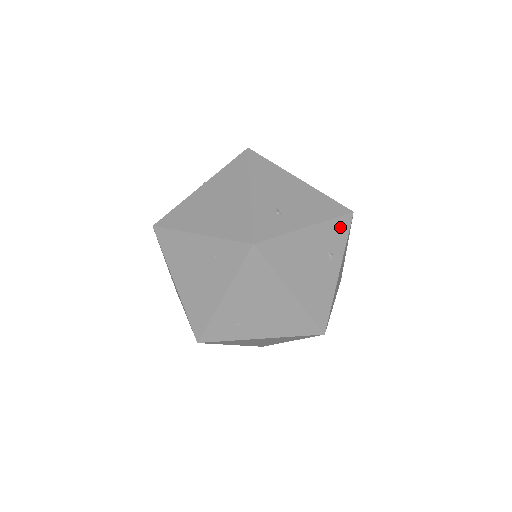
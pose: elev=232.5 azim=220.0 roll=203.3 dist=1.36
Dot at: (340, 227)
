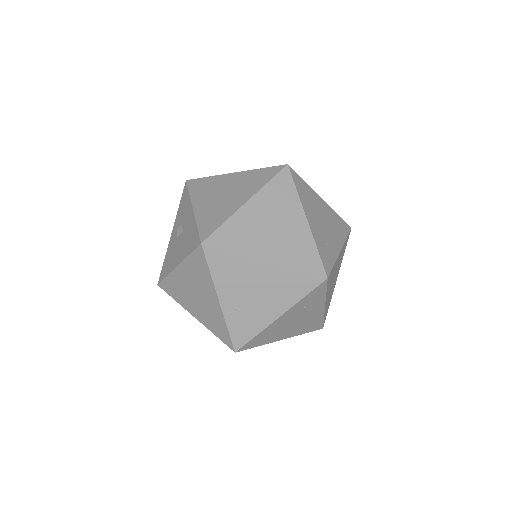
Dot at: occluded
